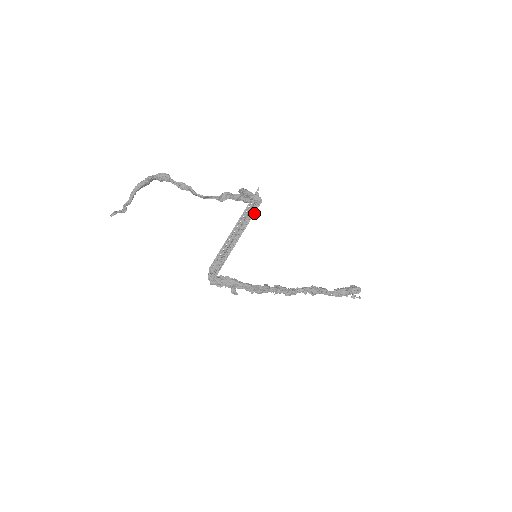
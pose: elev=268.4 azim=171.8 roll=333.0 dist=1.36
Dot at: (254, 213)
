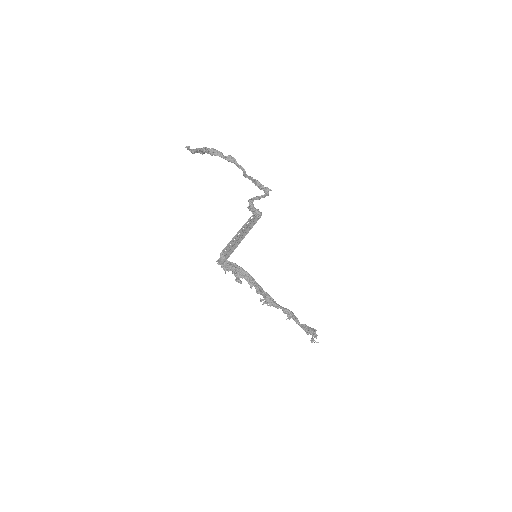
Dot at: occluded
